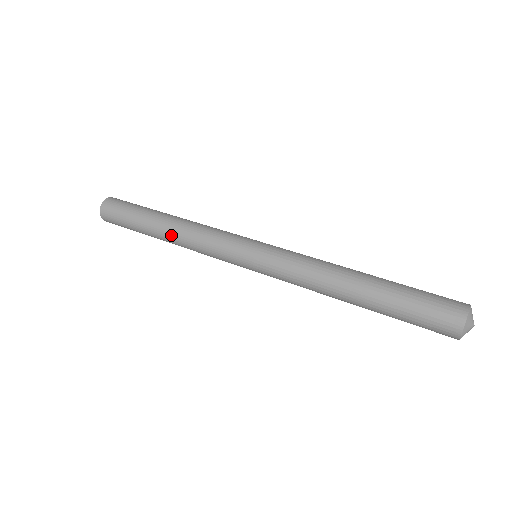
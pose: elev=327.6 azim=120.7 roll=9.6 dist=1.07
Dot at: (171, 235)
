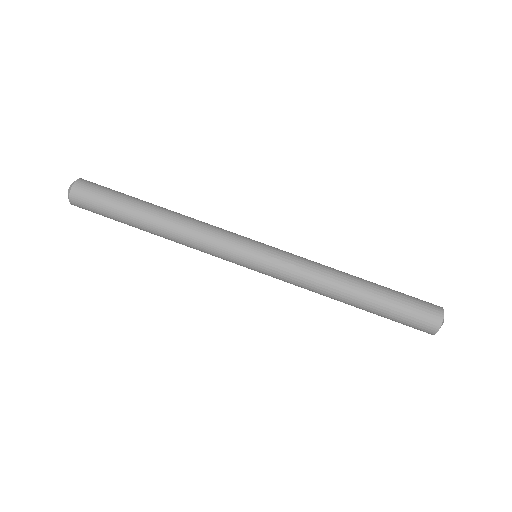
Dot at: occluded
